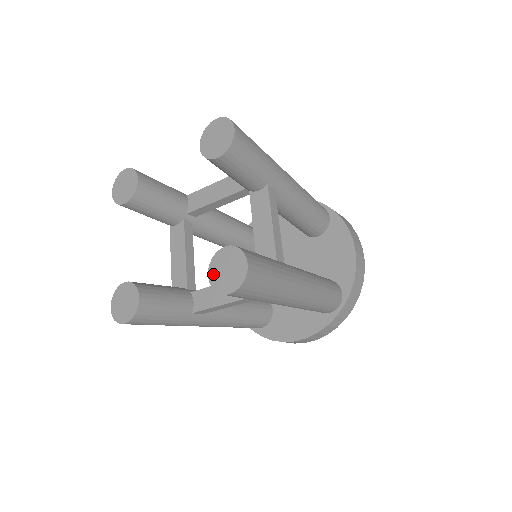
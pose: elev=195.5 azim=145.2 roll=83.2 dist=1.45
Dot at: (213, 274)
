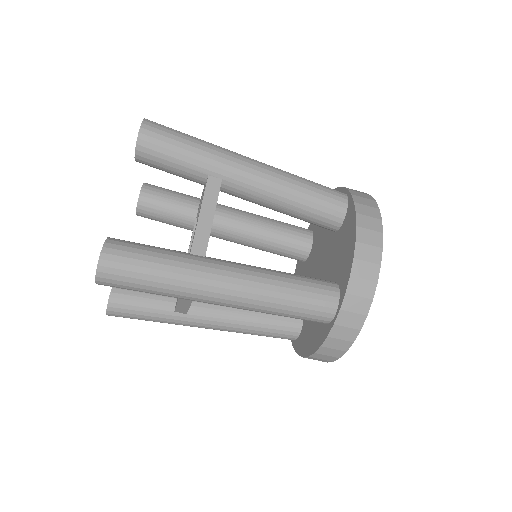
Dot at: occluded
